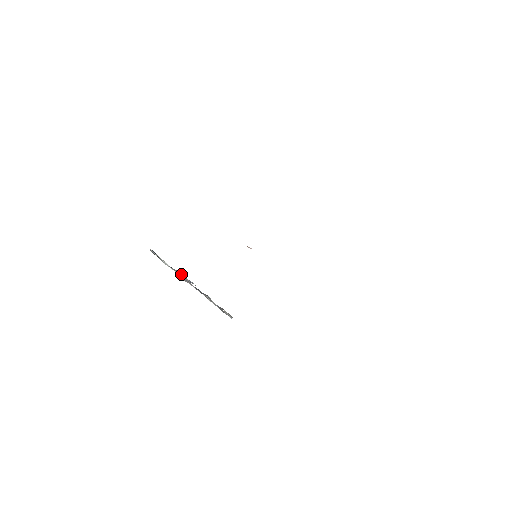
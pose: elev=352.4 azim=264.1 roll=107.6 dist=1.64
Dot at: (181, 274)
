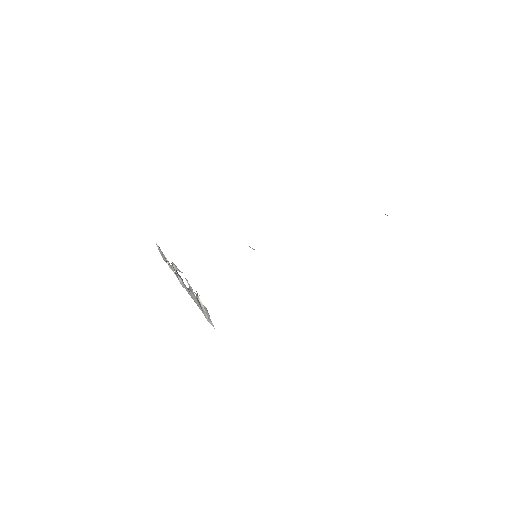
Dot at: (172, 262)
